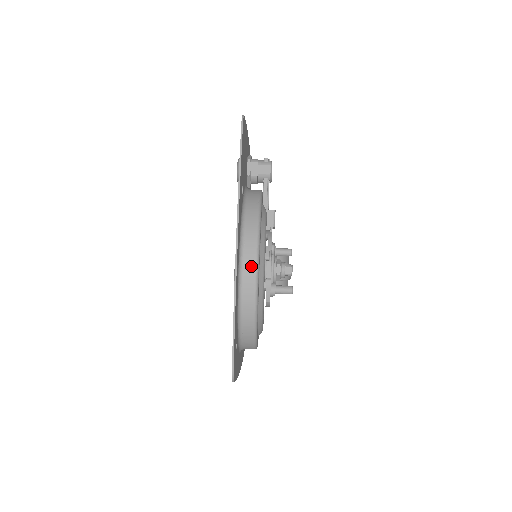
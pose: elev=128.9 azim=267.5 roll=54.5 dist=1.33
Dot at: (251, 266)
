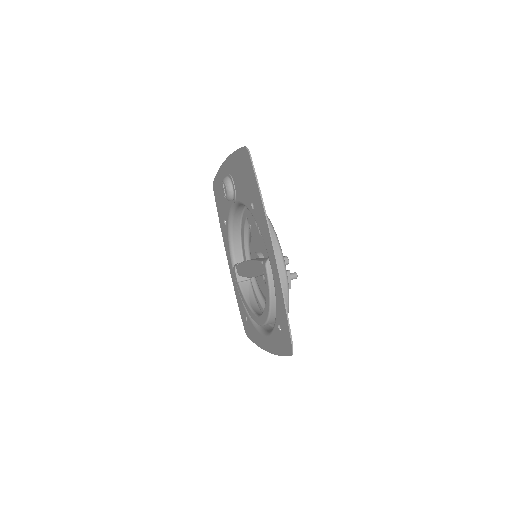
Dot at: (280, 264)
